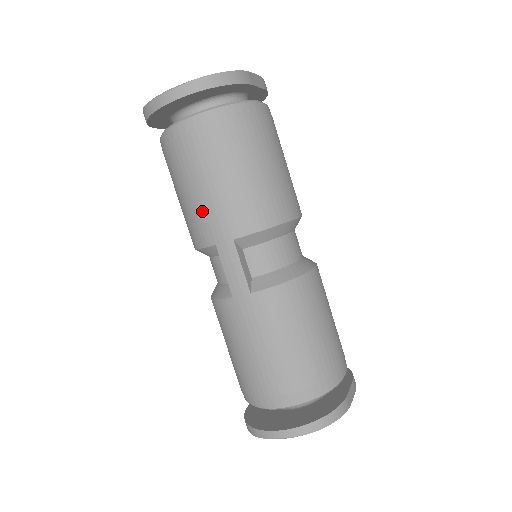
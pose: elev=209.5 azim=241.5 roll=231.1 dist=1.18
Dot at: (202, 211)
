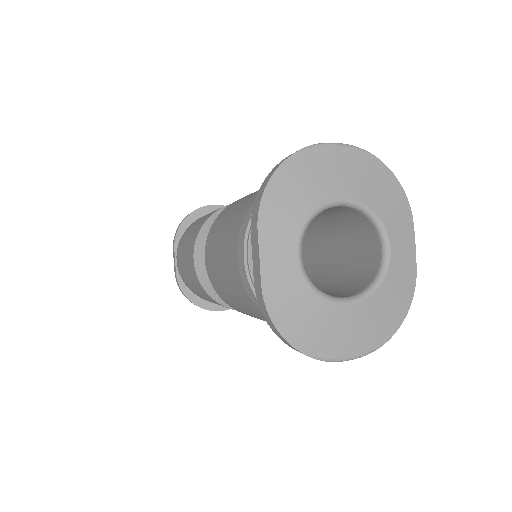
Dot at: occluded
